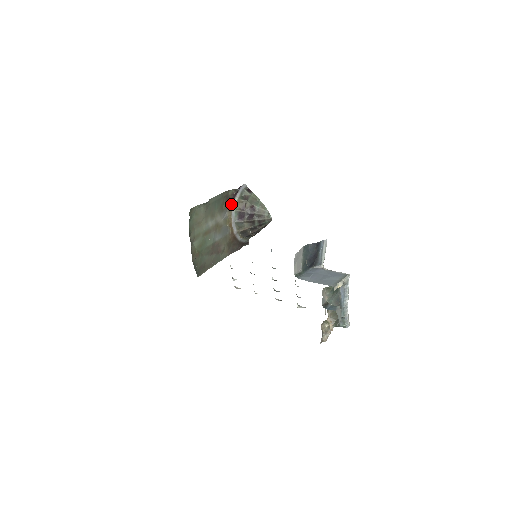
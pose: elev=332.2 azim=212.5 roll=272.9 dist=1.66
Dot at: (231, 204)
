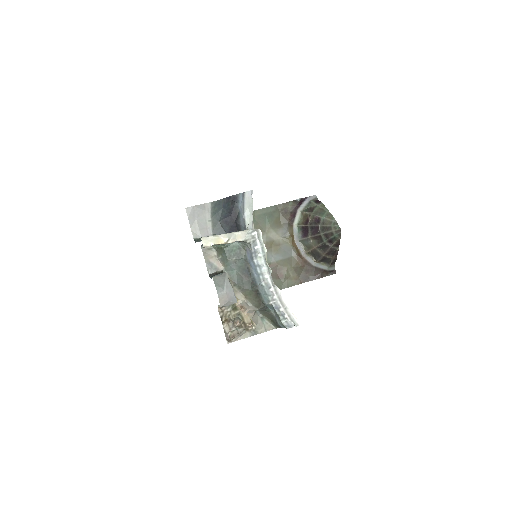
Dot at: (292, 219)
